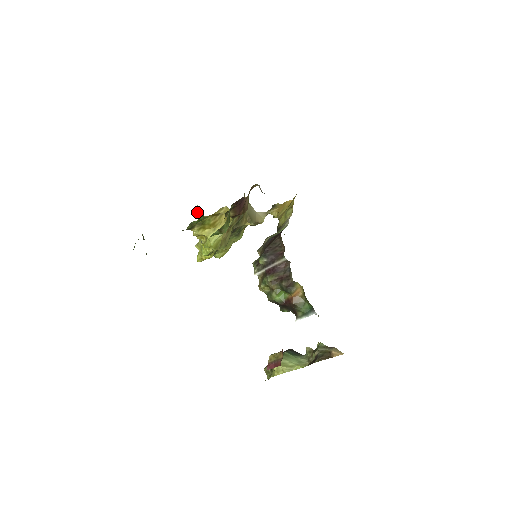
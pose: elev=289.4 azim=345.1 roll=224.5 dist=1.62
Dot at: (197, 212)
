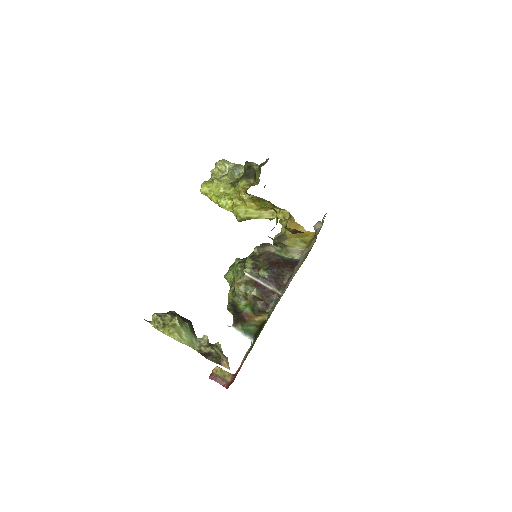
Dot at: (253, 168)
